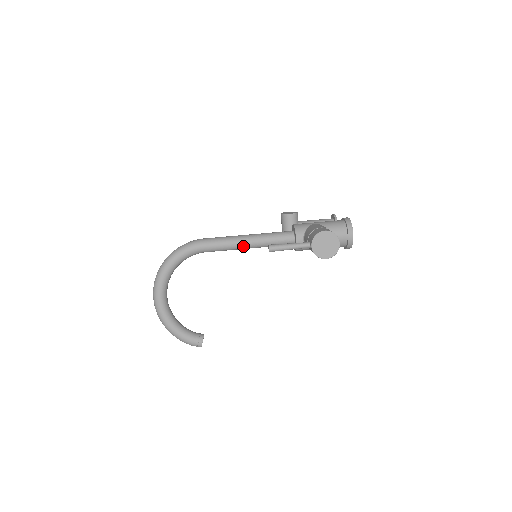
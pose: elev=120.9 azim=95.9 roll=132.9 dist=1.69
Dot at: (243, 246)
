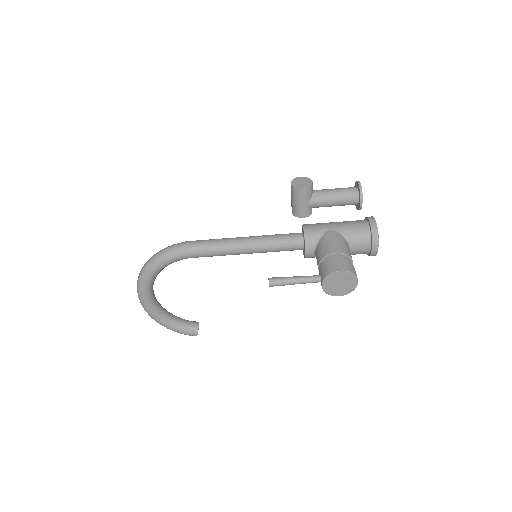
Dot at: (239, 253)
